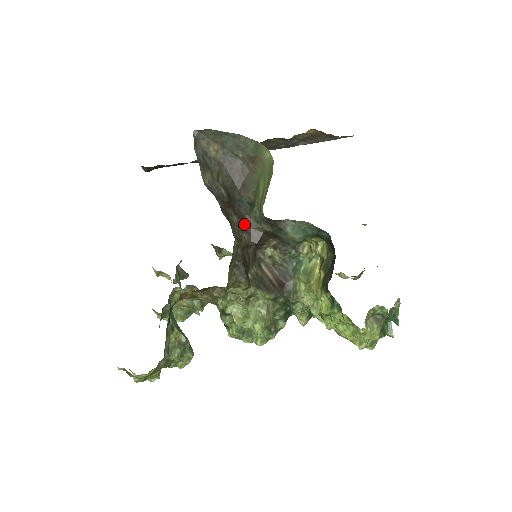
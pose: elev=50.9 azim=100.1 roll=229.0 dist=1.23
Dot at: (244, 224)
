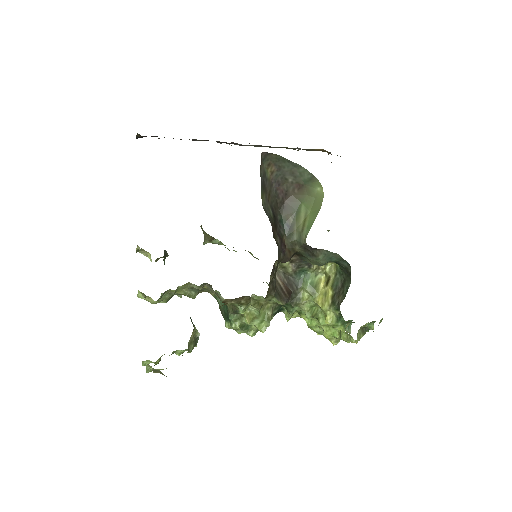
Dot at: (282, 244)
